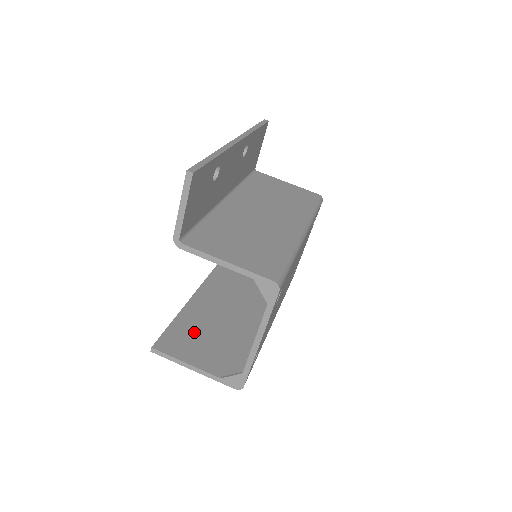
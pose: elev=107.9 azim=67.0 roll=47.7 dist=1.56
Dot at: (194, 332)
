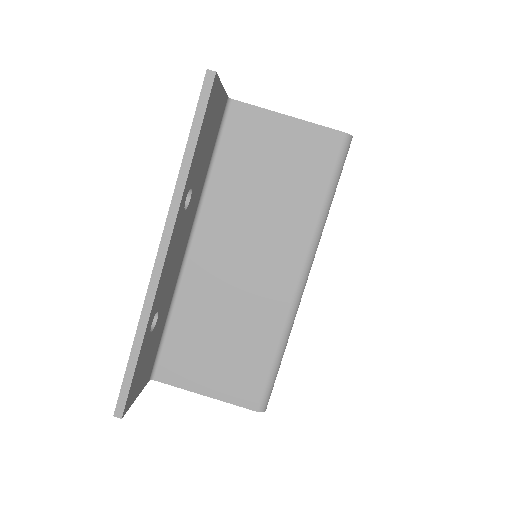
Dot at: occluded
